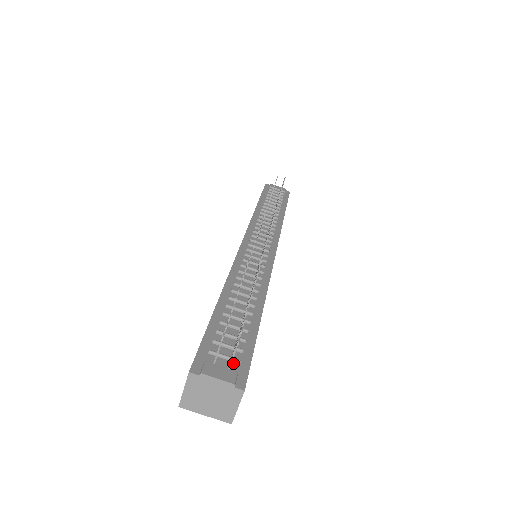
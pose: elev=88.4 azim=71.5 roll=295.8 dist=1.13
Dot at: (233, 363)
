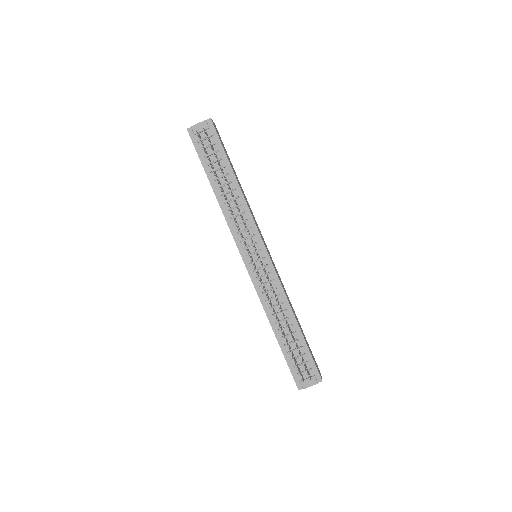
Dot at: (309, 371)
